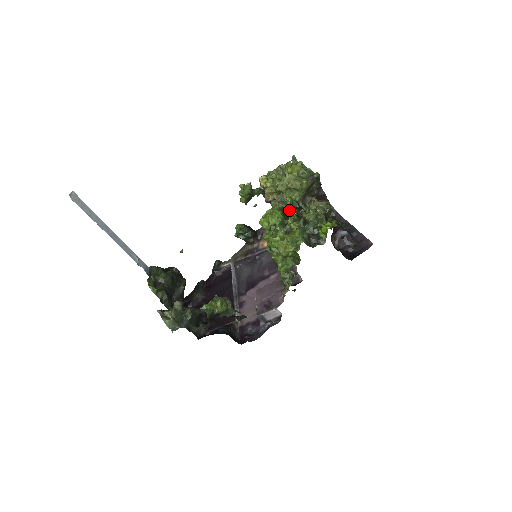
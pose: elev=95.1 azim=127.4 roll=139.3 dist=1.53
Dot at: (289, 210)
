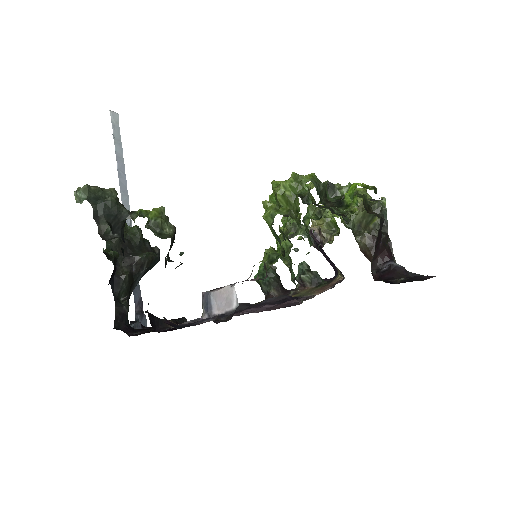
Dot at: occluded
